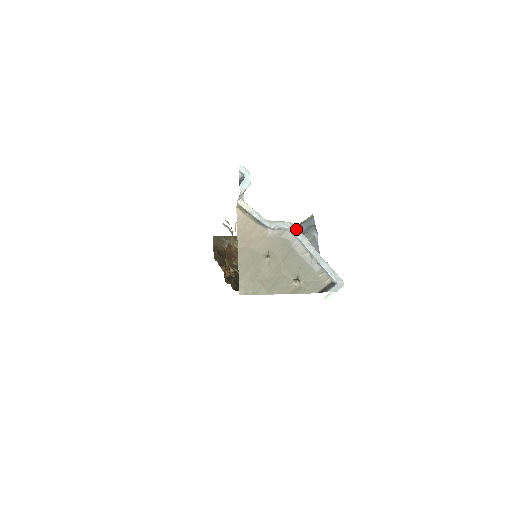
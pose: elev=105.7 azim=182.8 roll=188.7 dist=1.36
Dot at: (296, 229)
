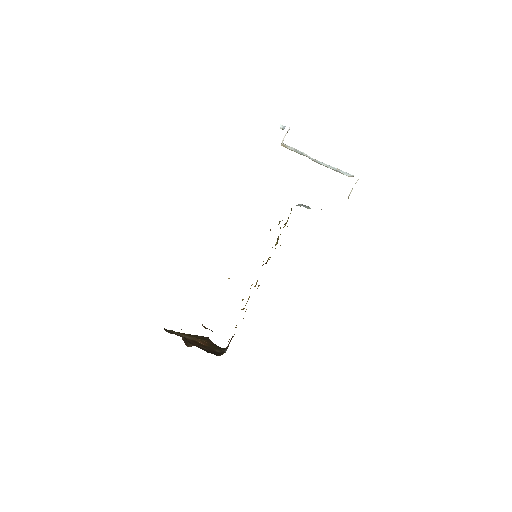
Dot at: (317, 160)
